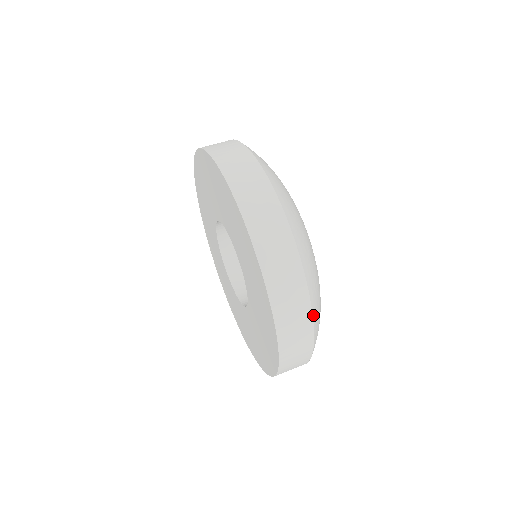
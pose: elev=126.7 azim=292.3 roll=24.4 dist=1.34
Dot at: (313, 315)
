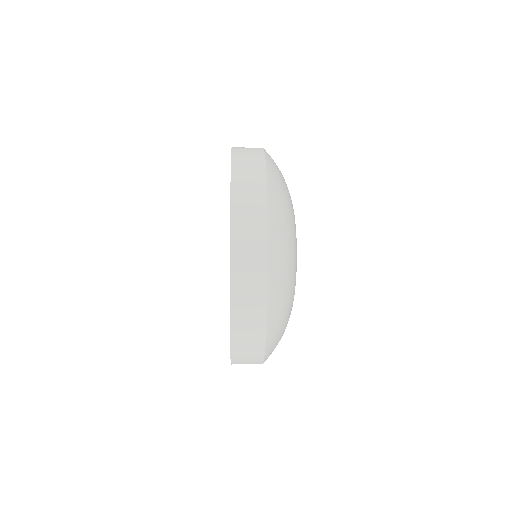
Dot at: (269, 256)
